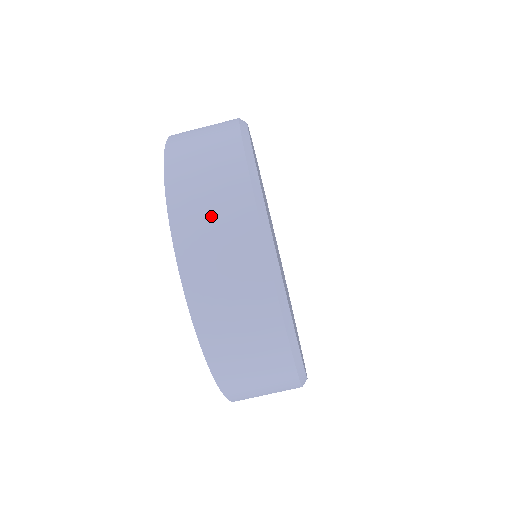
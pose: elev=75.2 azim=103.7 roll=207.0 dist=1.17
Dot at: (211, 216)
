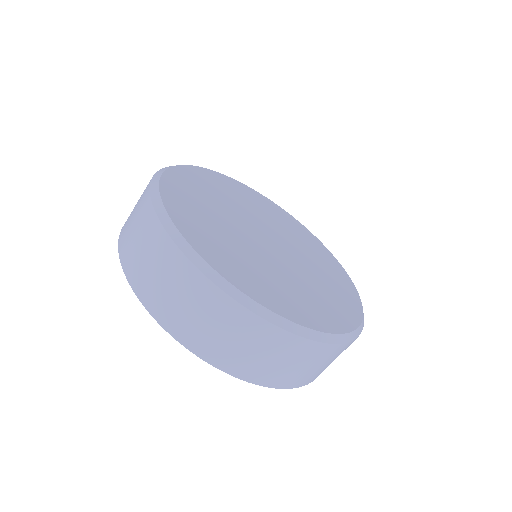
Dot at: (240, 346)
